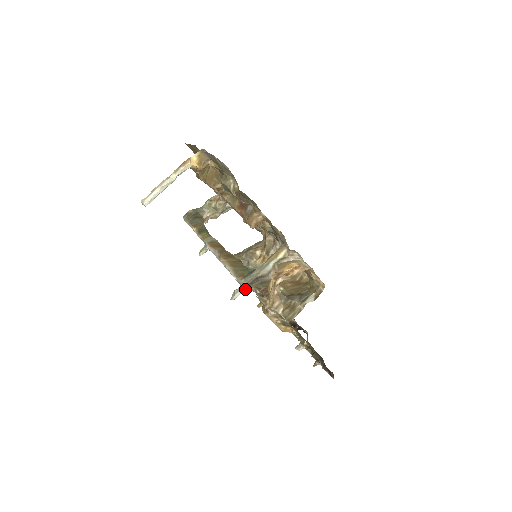
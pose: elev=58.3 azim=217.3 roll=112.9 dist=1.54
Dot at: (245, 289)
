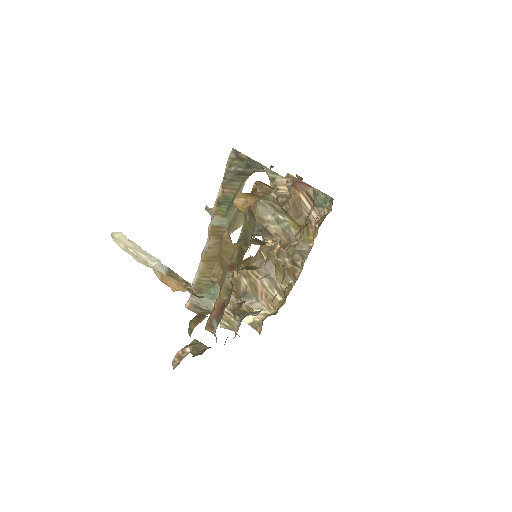
Dot at: (186, 304)
